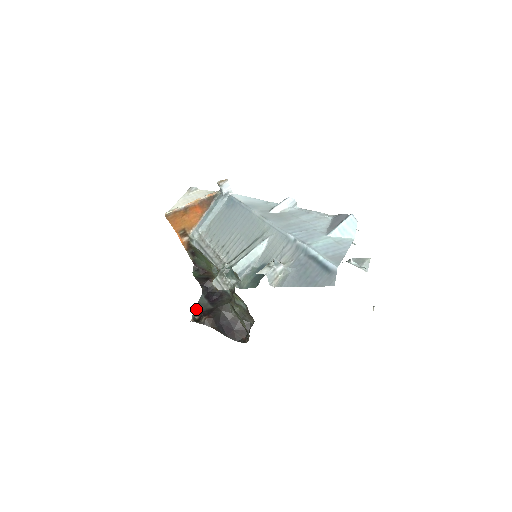
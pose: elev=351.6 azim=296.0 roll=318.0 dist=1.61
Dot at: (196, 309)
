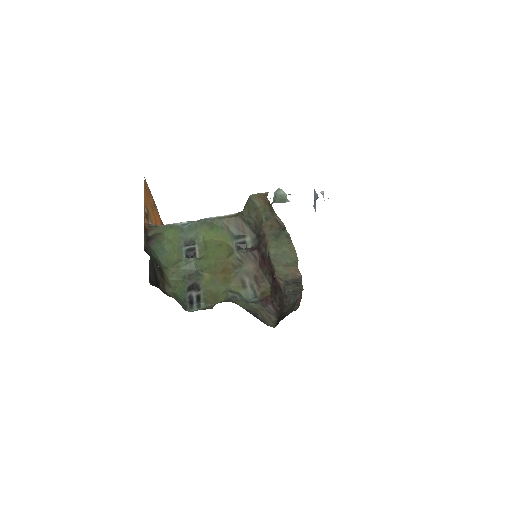
Dot at: occluded
